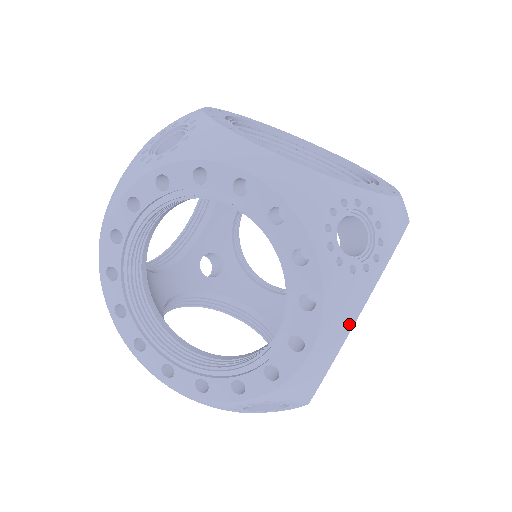
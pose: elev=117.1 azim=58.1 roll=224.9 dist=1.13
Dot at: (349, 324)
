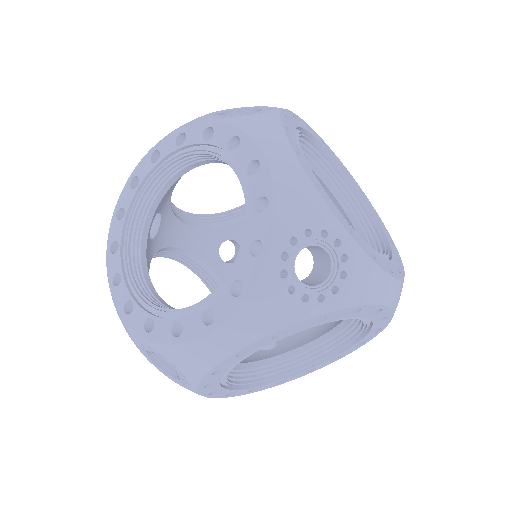
Dot at: (259, 333)
